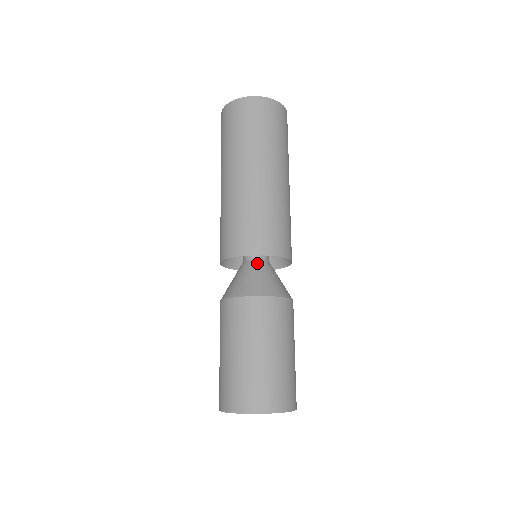
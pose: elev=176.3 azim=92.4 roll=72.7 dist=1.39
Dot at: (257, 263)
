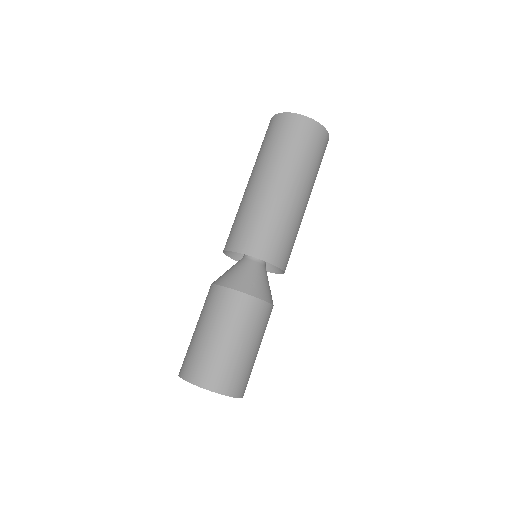
Dot at: (251, 262)
